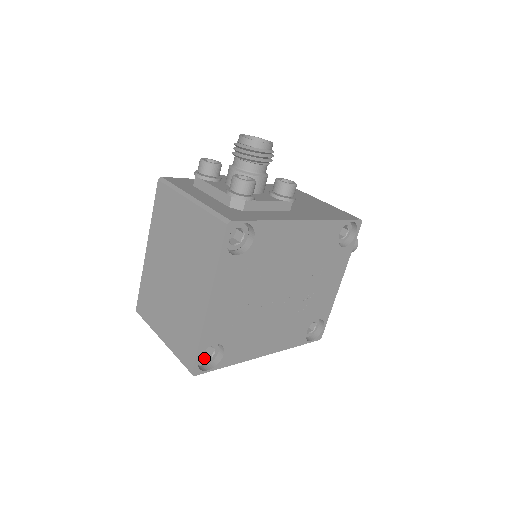
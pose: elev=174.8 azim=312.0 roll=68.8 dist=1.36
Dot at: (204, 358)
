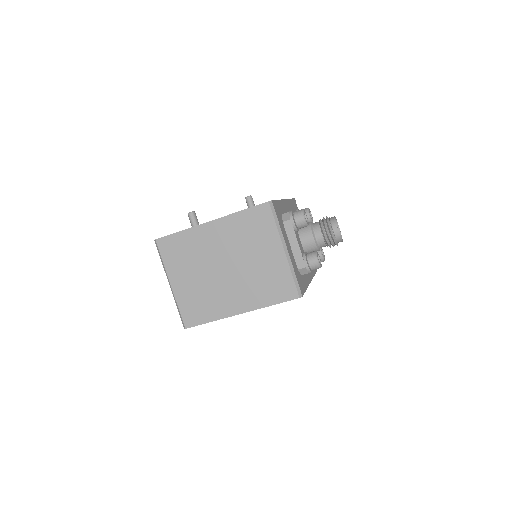
Dot at: occluded
